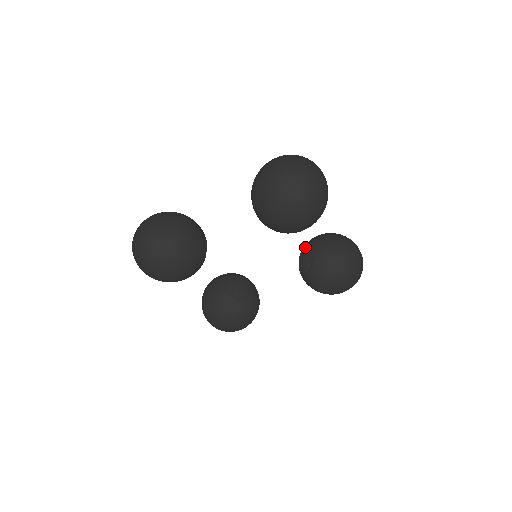
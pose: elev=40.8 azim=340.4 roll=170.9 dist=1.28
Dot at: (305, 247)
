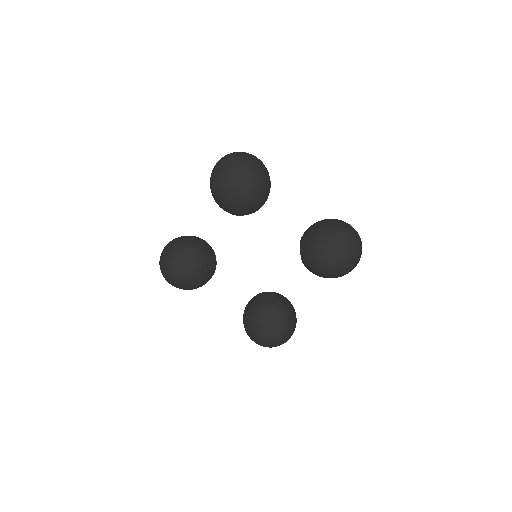
Dot at: (273, 292)
